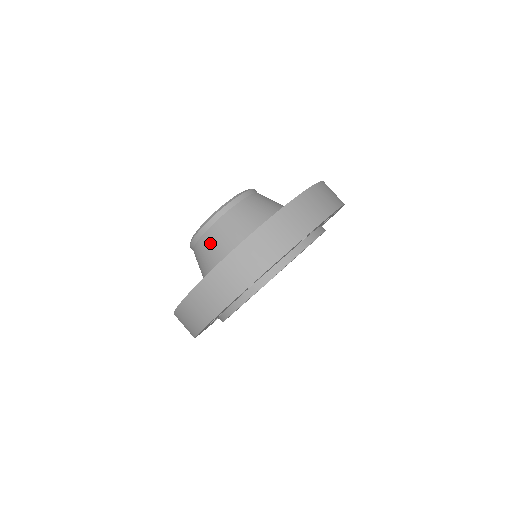
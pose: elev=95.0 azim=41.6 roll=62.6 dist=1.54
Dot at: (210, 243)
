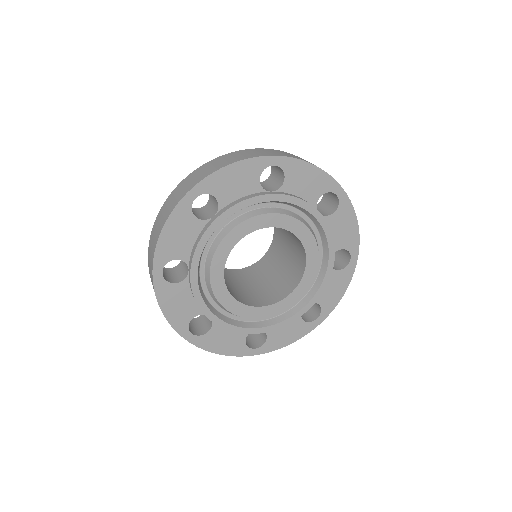
Dot at: occluded
